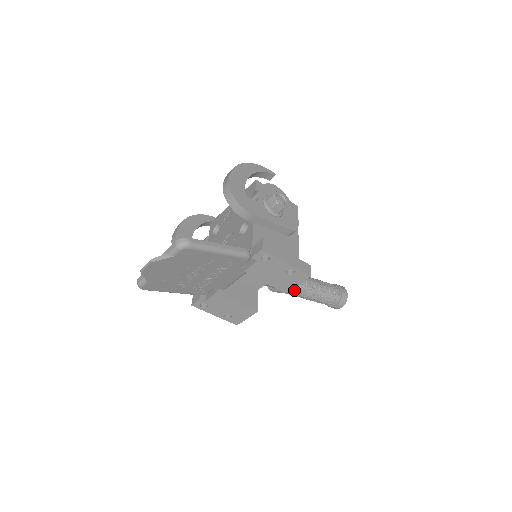
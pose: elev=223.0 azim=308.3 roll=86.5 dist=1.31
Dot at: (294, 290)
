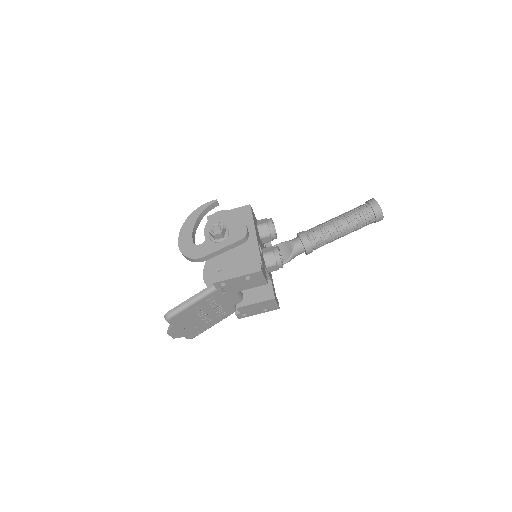
Dot at: (321, 242)
